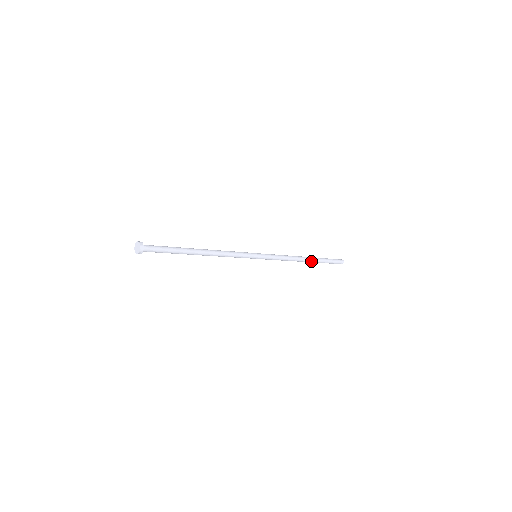
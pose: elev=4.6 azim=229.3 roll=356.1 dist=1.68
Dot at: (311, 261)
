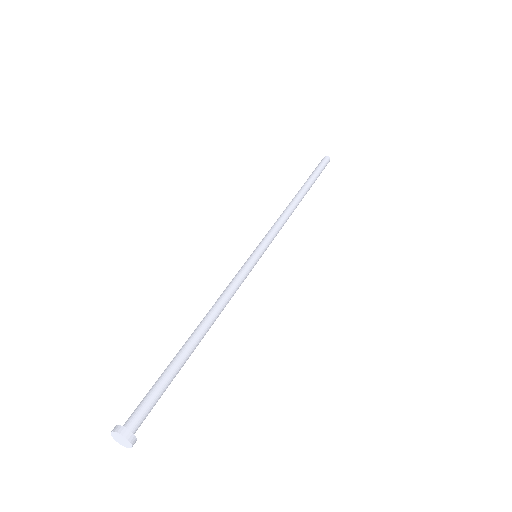
Dot at: occluded
